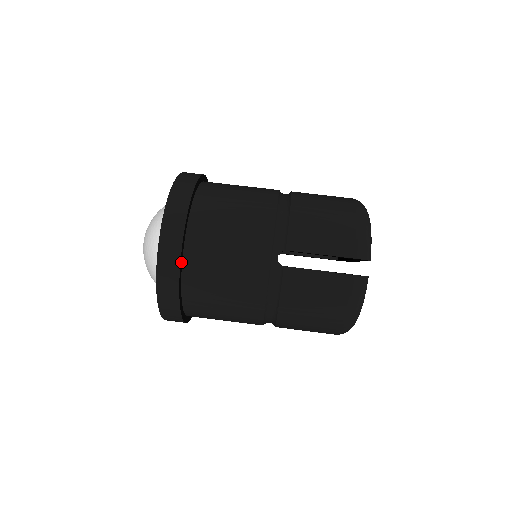
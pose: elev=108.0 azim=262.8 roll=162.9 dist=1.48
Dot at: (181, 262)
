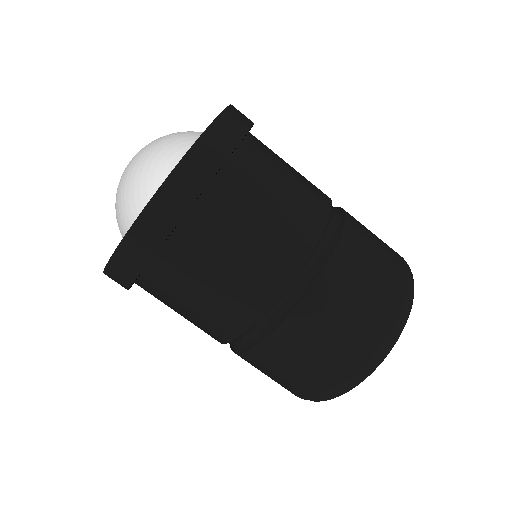
Dot at: occluded
